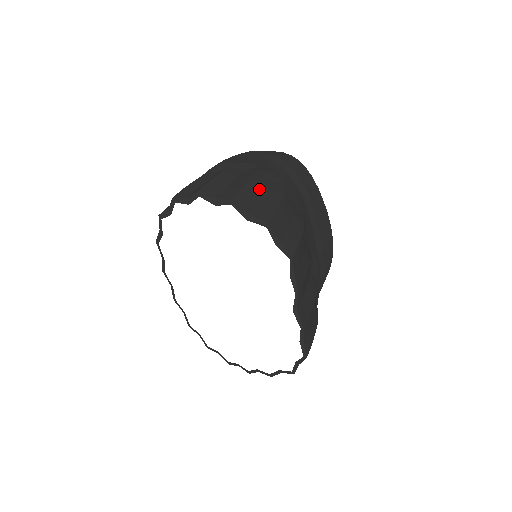
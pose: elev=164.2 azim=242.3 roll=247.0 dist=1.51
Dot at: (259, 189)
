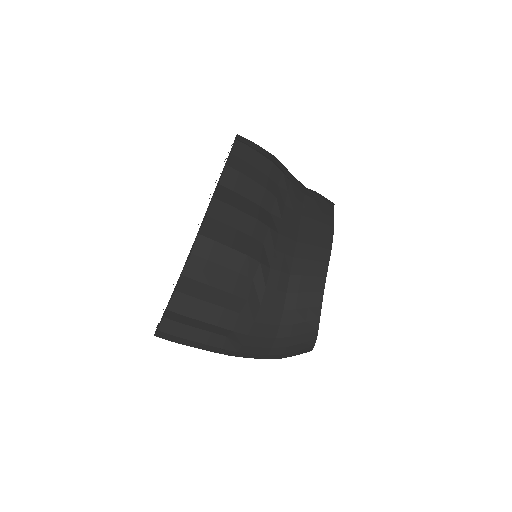
Dot at: occluded
